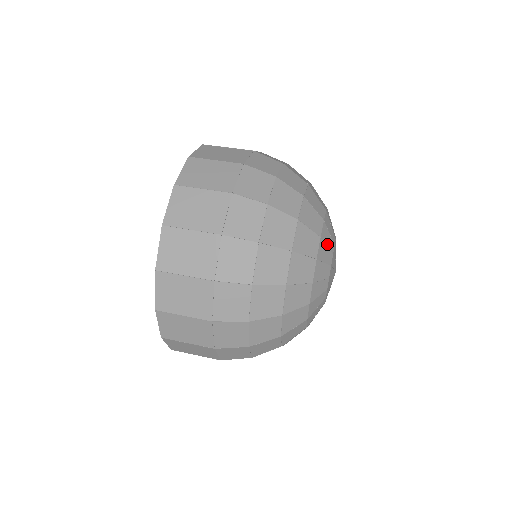
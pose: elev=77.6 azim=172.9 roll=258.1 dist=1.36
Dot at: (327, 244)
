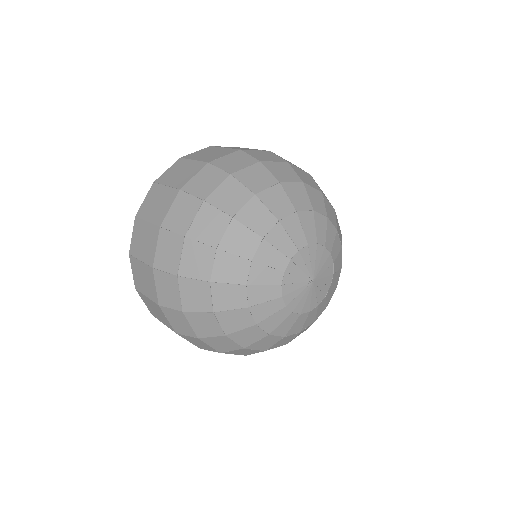
Dot at: (304, 228)
